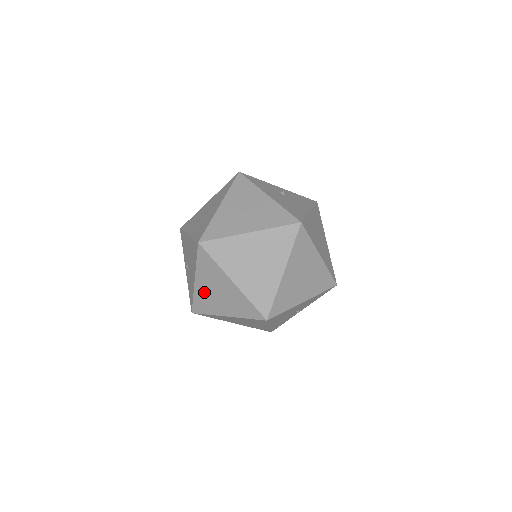
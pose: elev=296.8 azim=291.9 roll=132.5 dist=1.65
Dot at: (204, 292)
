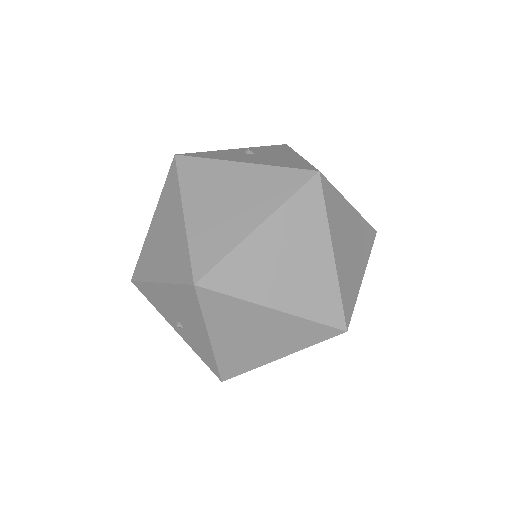
Dot at: (231, 347)
